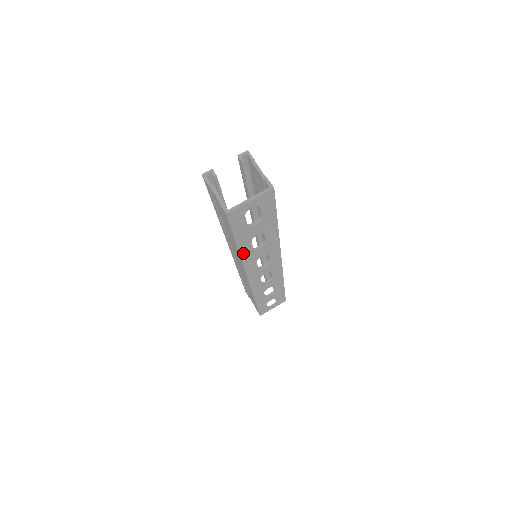
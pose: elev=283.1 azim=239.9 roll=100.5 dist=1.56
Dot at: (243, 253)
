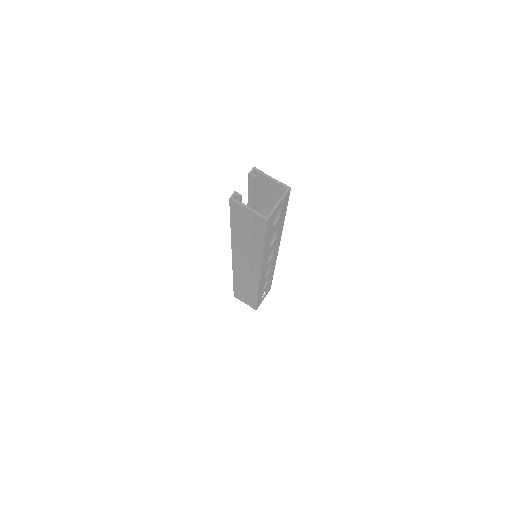
Dot at: (264, 253)
